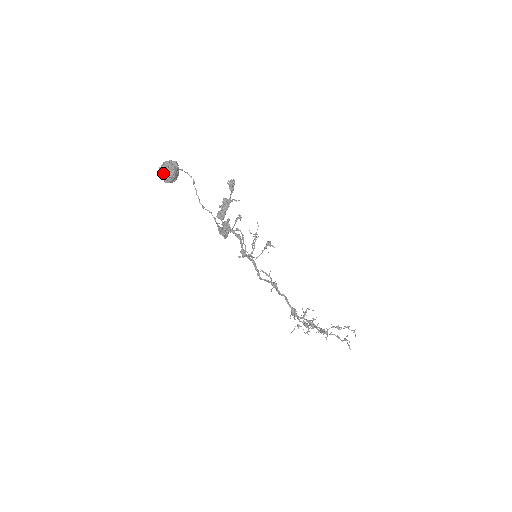
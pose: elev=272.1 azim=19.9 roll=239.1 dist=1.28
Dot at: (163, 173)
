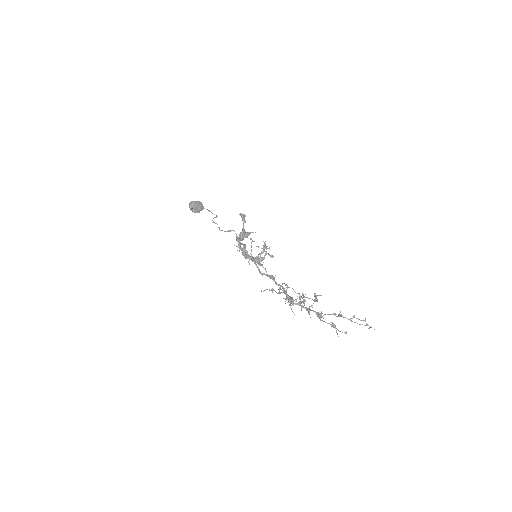
Dot at: (189, 205)
